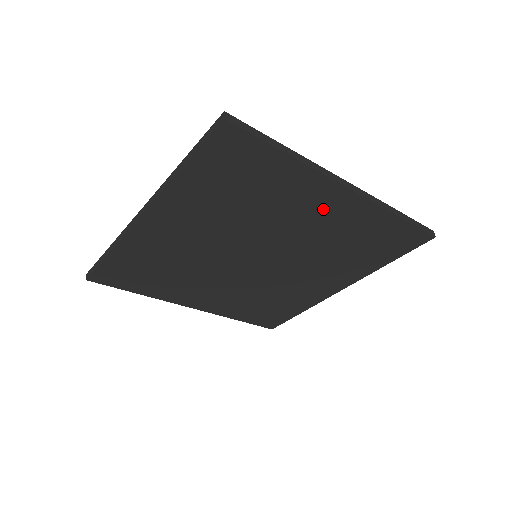
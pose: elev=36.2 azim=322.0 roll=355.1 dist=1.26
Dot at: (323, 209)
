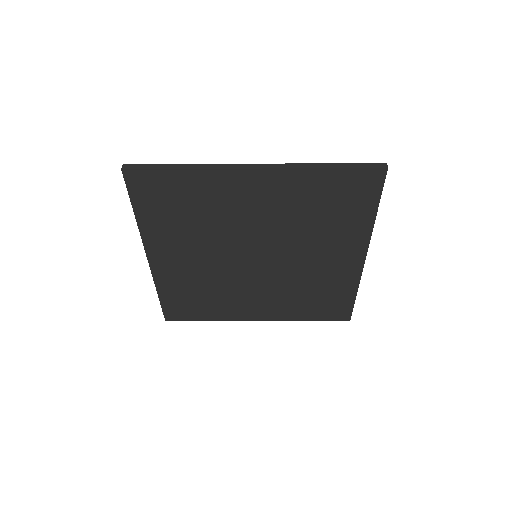
Dot at: (338, 258)
